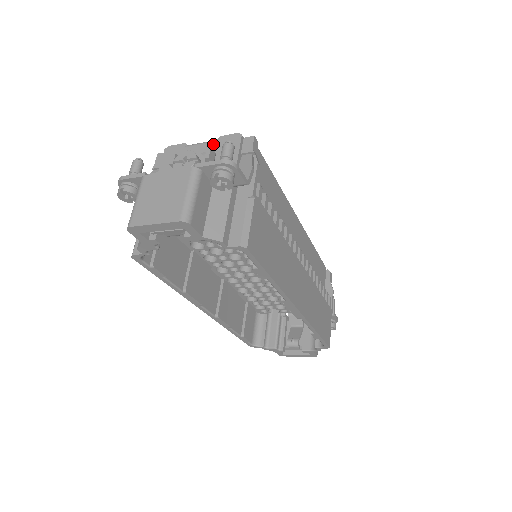
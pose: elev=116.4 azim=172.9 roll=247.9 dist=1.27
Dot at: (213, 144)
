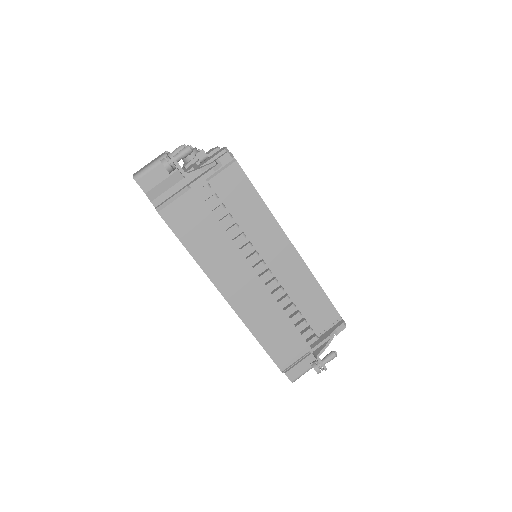
Dot at: (215, 150)
